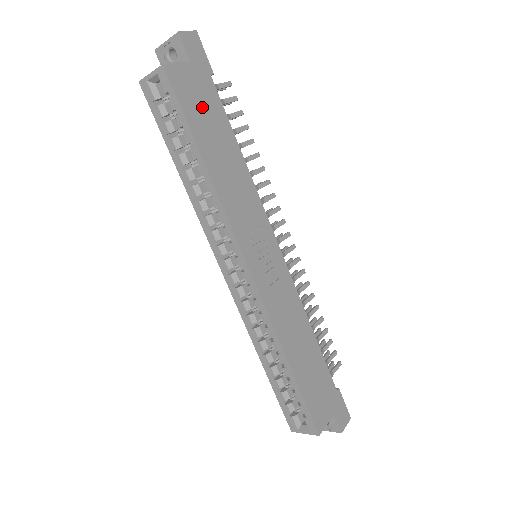
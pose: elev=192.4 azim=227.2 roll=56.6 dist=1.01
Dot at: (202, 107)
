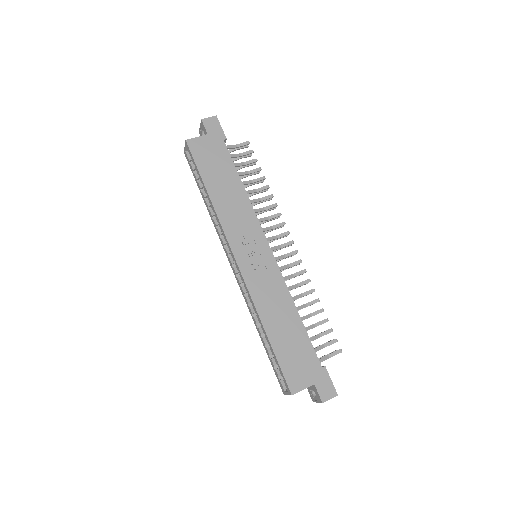
Dot at: (213, 160)
